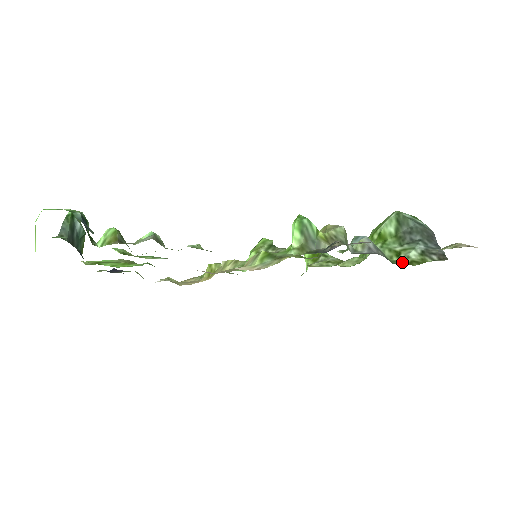
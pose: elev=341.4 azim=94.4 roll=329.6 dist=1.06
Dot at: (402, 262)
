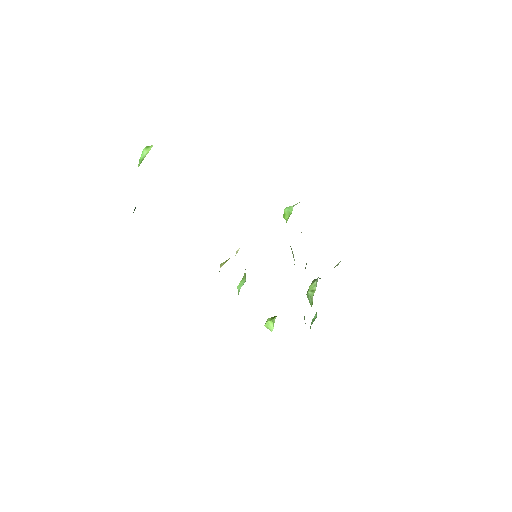
Dot at: occluded
